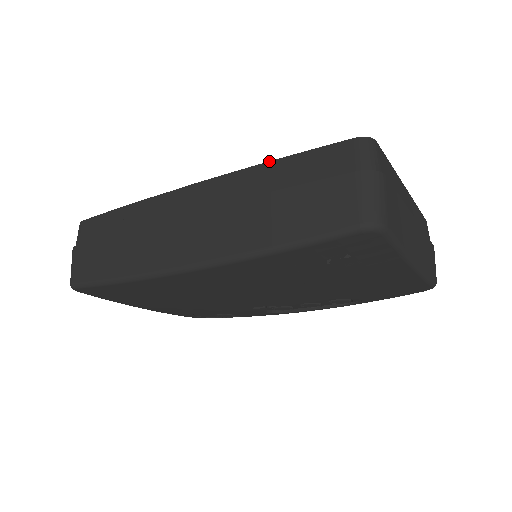
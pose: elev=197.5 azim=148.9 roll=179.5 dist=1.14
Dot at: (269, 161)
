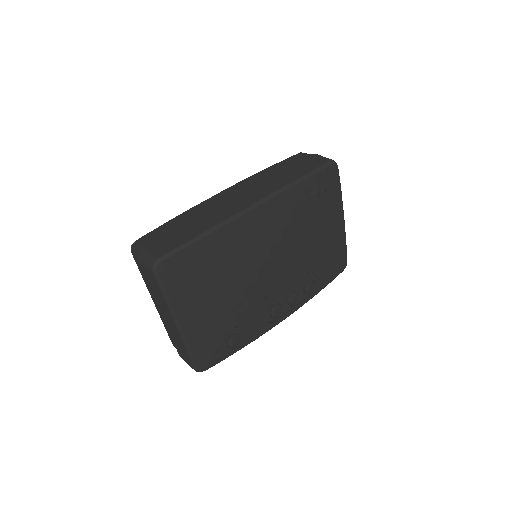
Dot at: (266, 168)
